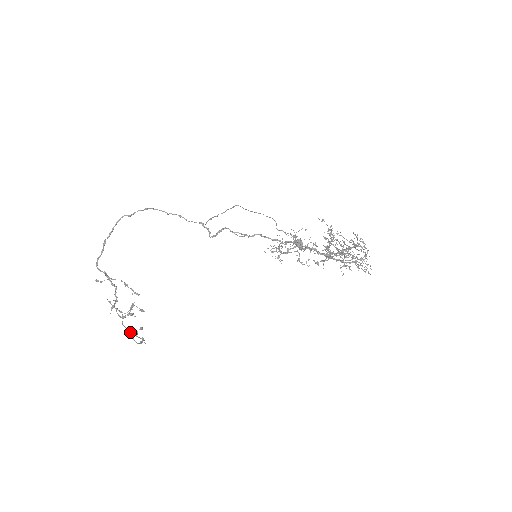
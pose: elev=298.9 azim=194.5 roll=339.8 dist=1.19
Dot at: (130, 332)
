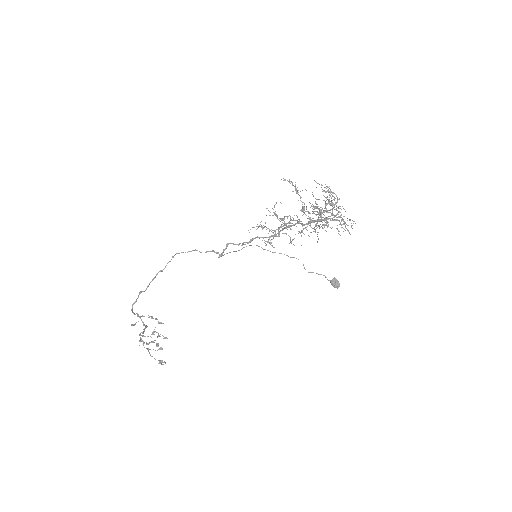
Dot at: (148, 350)
